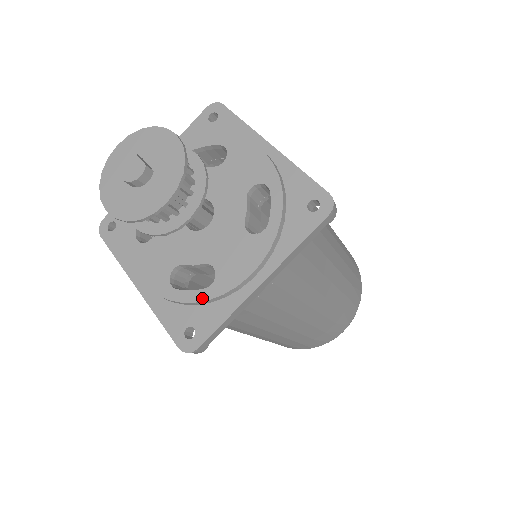
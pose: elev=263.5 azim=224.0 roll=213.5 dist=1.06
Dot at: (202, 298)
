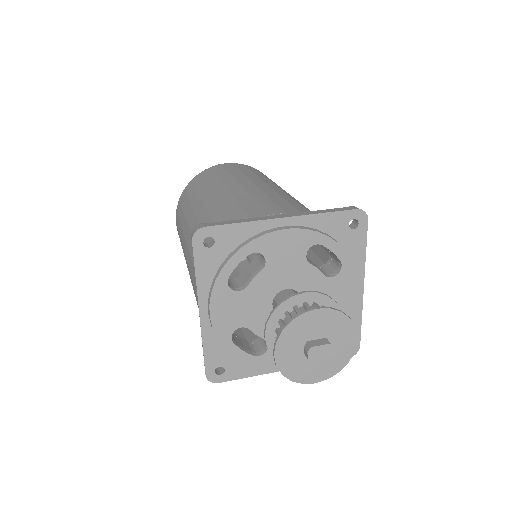
Dot at: occluded
